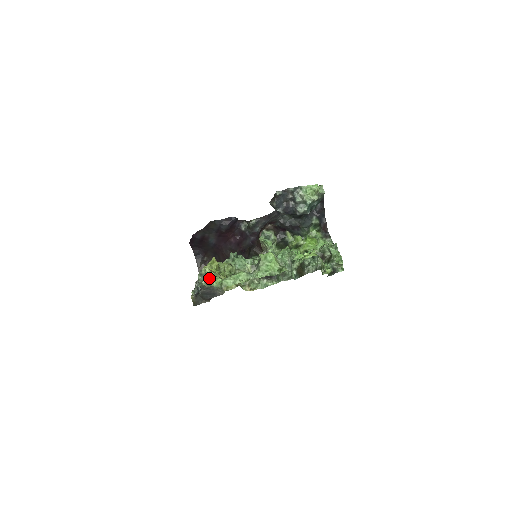
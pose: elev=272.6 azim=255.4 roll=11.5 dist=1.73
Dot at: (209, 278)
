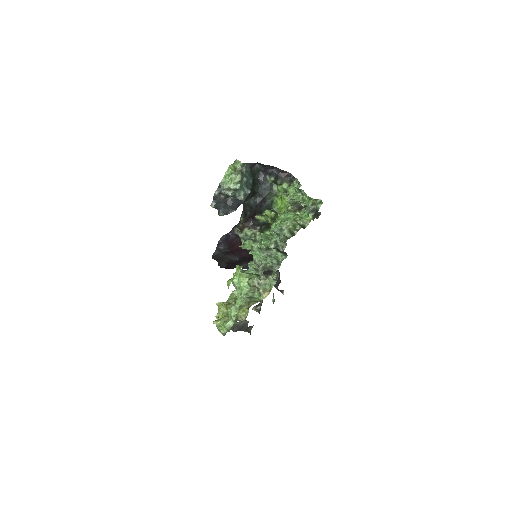
Dot at: (219, 330)
